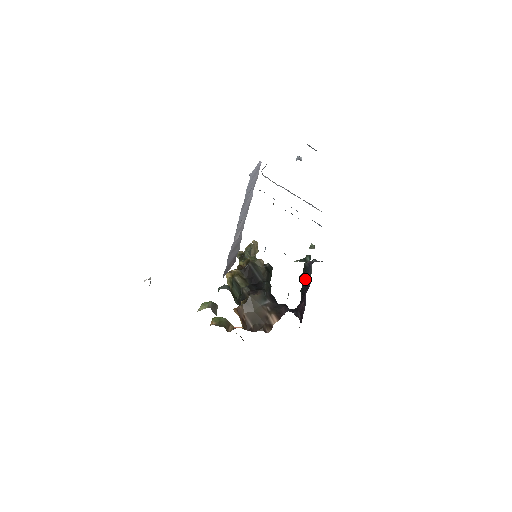
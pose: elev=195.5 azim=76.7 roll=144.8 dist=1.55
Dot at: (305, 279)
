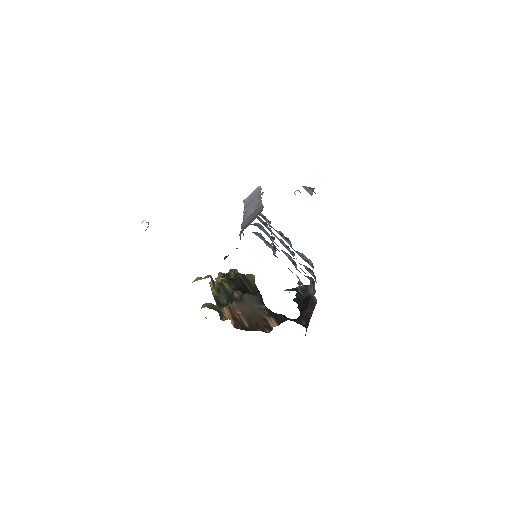
Dot at: (301, 300)
